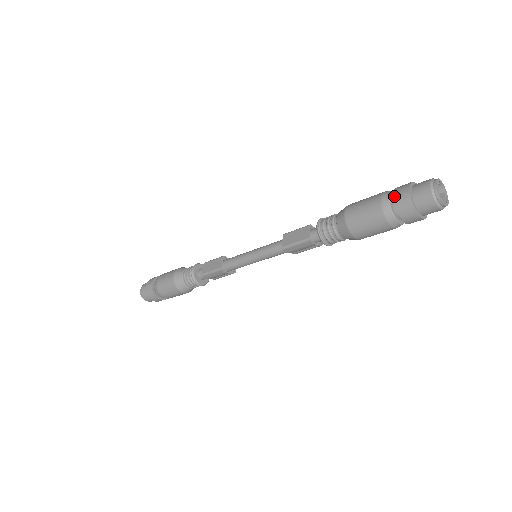
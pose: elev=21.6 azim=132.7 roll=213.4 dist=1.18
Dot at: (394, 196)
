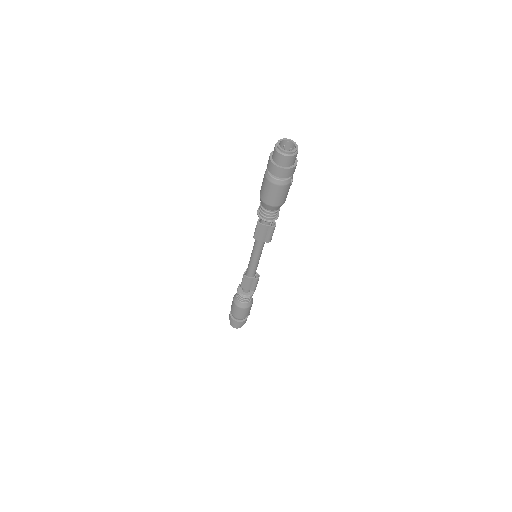
Dot at: occluded
